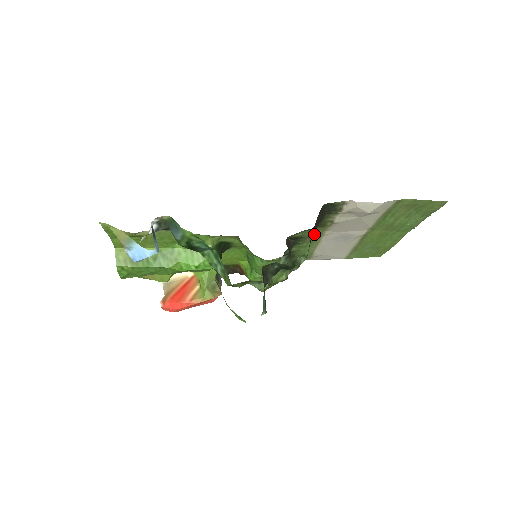
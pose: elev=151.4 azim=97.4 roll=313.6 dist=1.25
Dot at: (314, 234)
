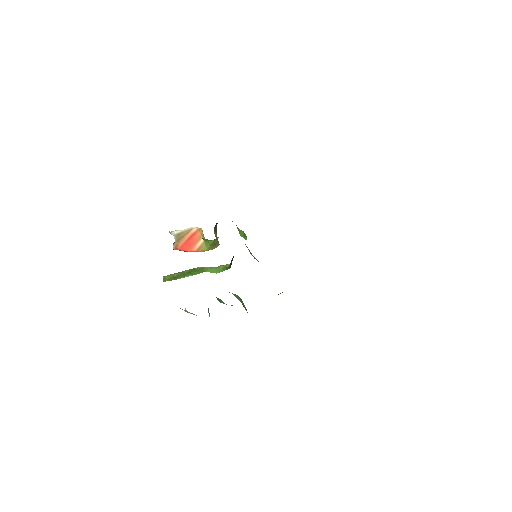
Dot at: occluded
